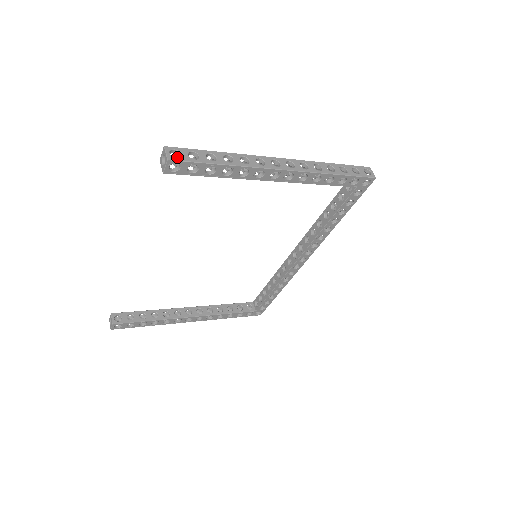
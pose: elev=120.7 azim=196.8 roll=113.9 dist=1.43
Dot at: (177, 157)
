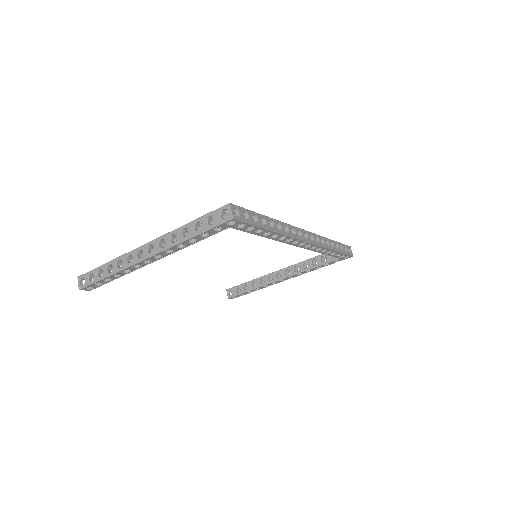
Dot at: occluded
